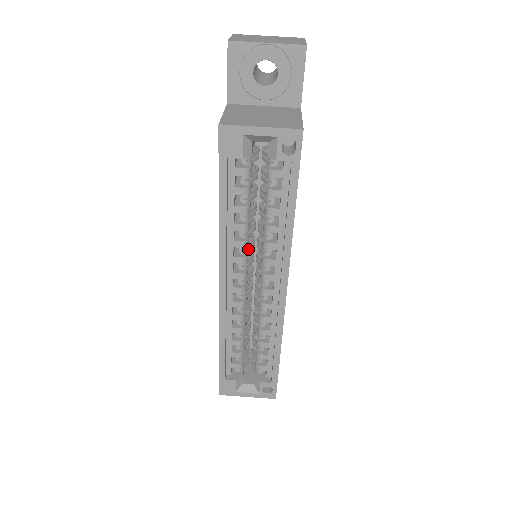
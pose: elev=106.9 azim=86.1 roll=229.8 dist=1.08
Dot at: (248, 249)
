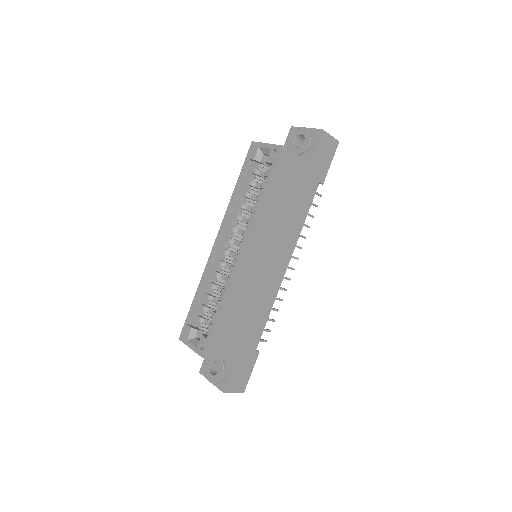
Dot at: occluded
